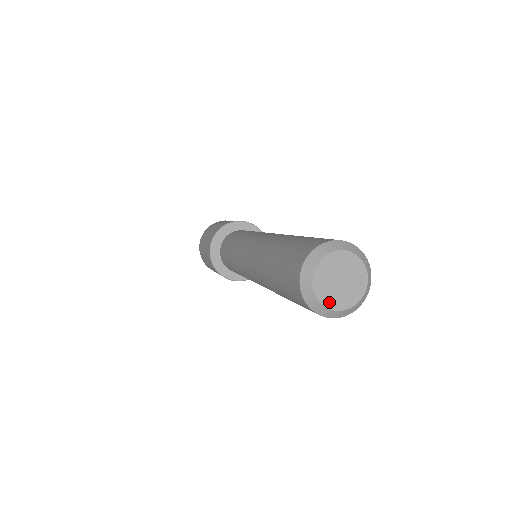
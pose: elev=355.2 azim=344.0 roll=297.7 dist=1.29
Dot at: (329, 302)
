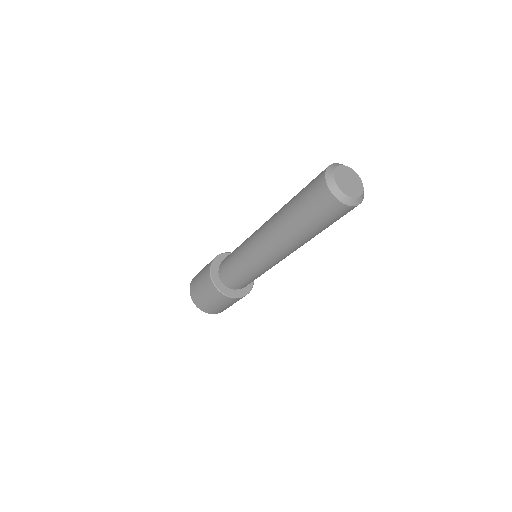
Dot at: (351, 194)
